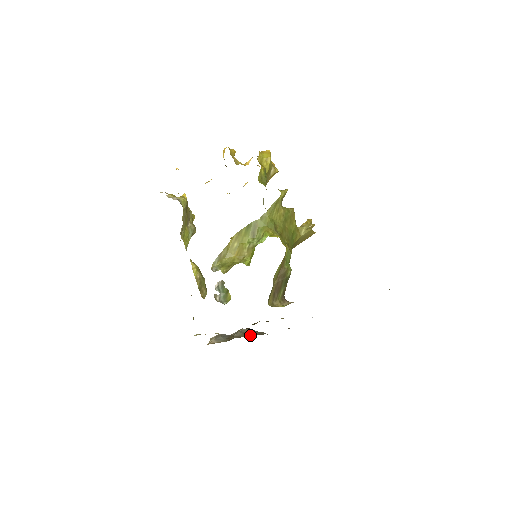
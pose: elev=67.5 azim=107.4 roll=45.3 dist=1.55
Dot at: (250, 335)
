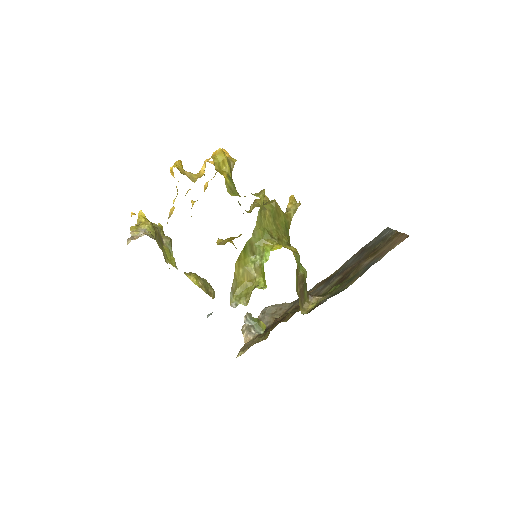
Dot at: (279, 316)
